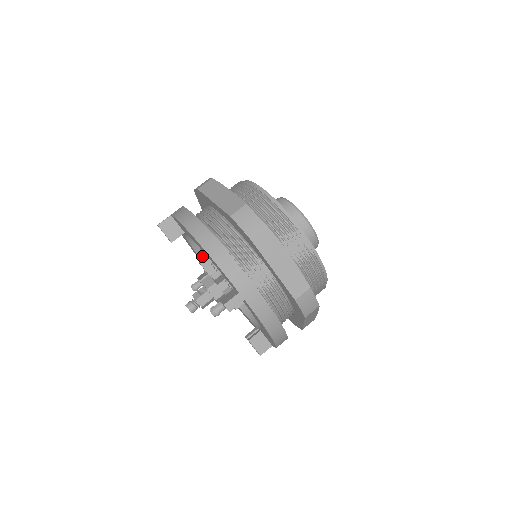
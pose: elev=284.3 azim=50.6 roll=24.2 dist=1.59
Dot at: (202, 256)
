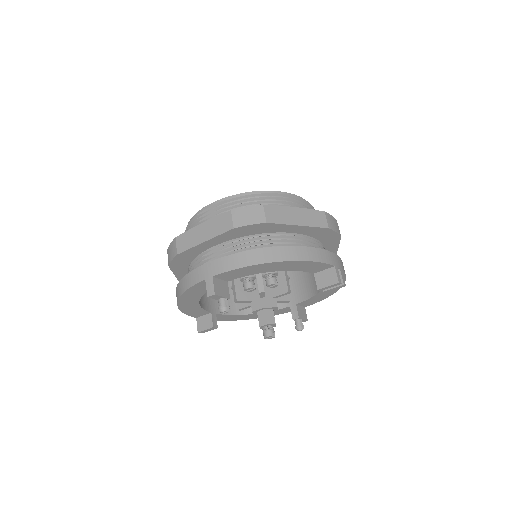
Dot at: occluded
